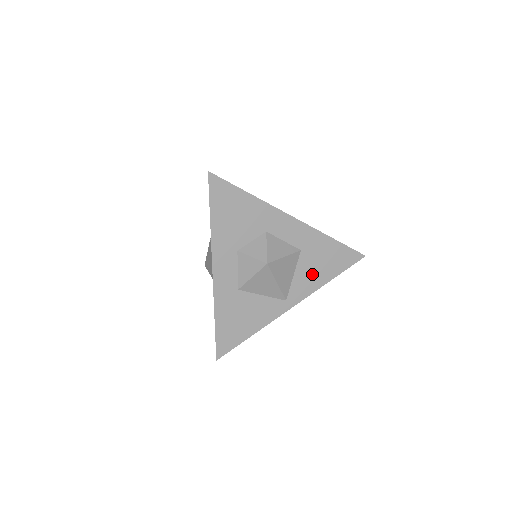
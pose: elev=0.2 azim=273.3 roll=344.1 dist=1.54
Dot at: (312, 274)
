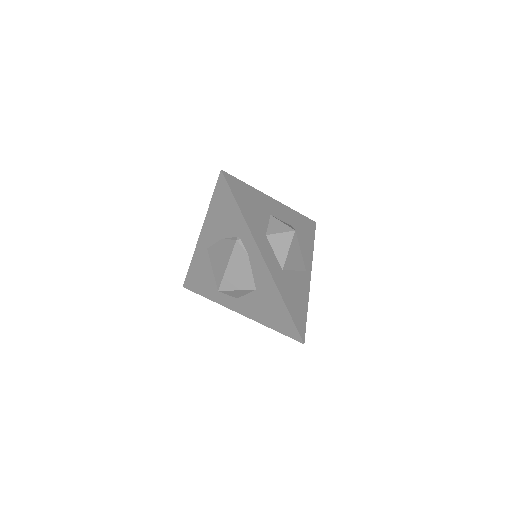
Dot at: (305, 244)
